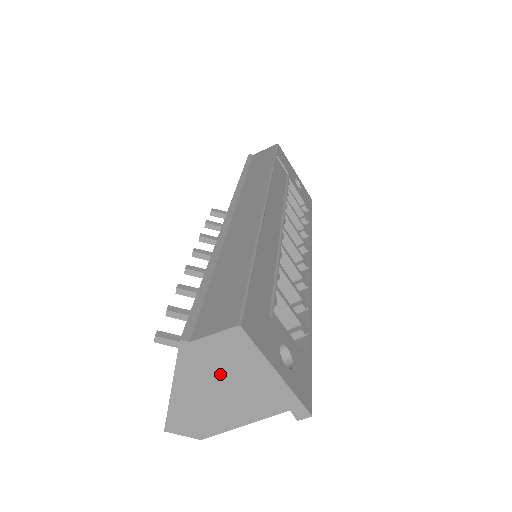
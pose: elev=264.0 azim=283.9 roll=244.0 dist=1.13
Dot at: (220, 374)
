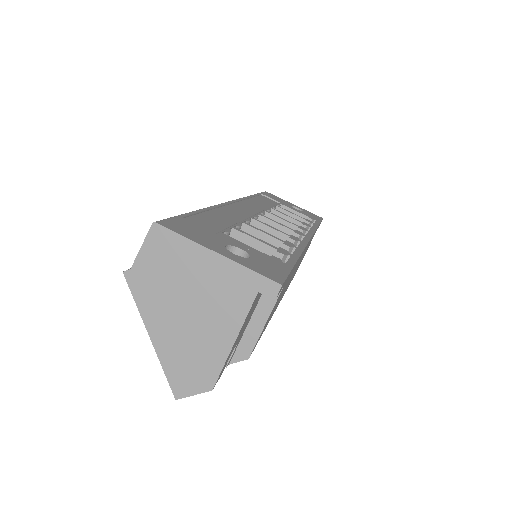
Dot at: (174, 289)
